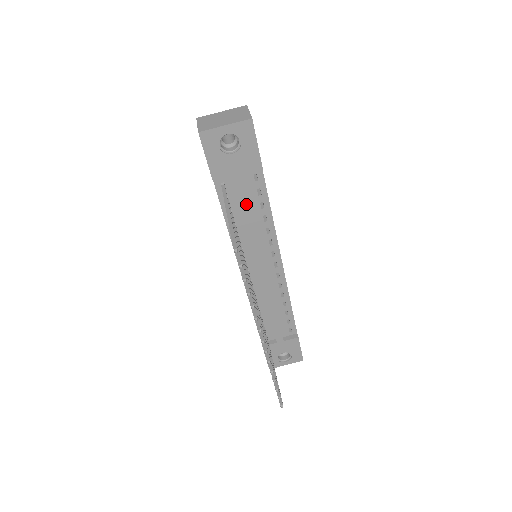
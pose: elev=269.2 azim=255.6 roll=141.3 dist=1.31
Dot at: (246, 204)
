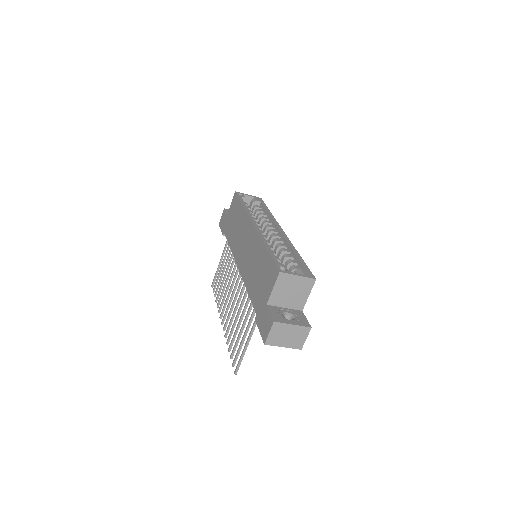
Dot at: occluded
